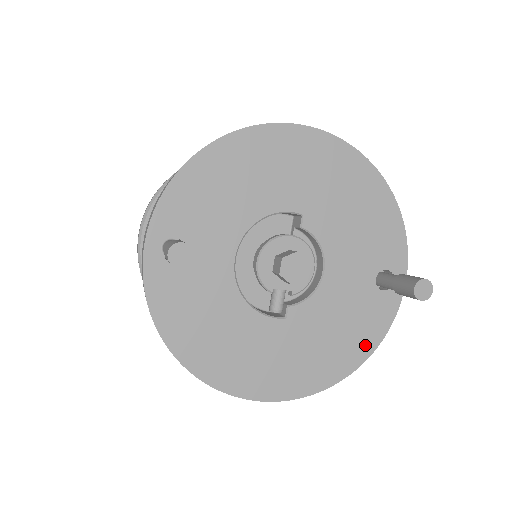
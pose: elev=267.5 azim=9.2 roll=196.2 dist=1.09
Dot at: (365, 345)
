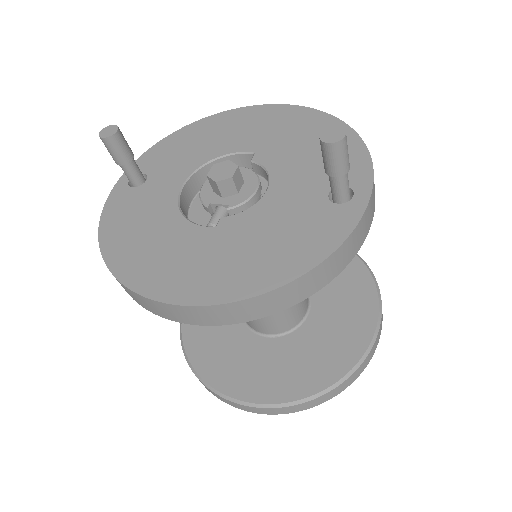
Dot at: (307, 256)
